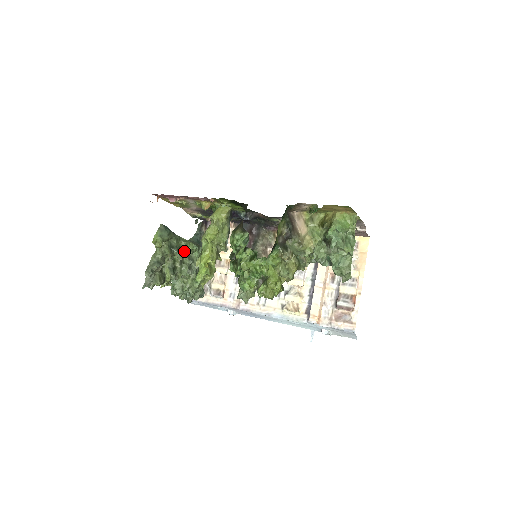
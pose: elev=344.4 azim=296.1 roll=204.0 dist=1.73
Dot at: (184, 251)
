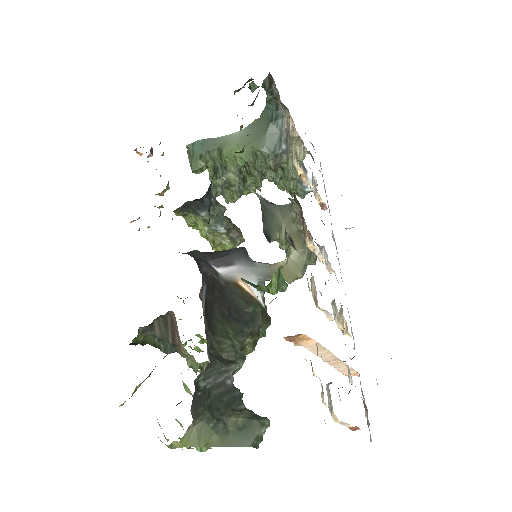
Dot at: occluded
